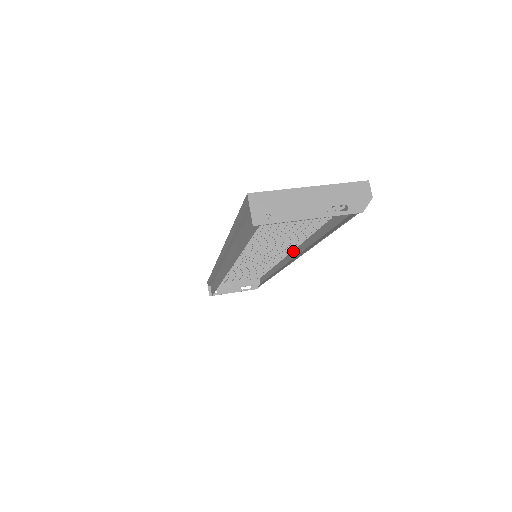
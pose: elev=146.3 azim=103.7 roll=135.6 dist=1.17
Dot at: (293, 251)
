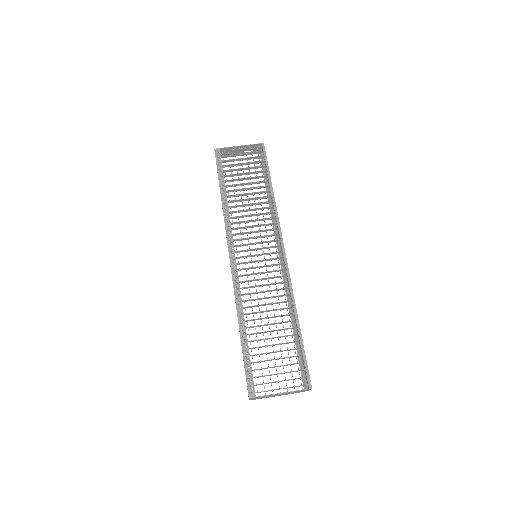
Dot at: (283, 257)
